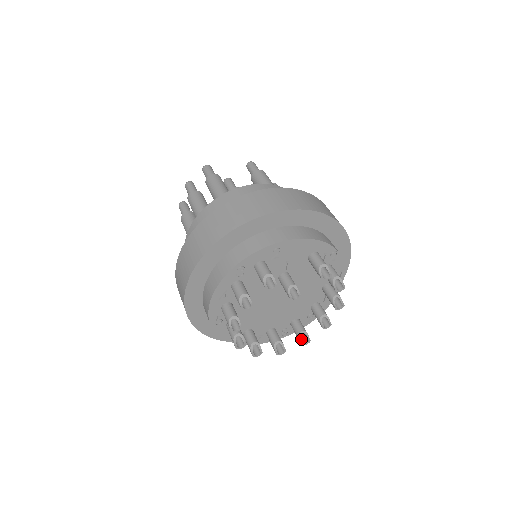
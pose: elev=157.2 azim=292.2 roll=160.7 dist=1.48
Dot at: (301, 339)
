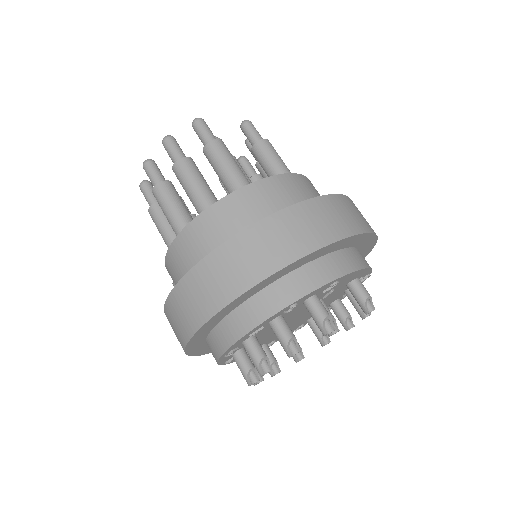
Dot at: (296, 357)
